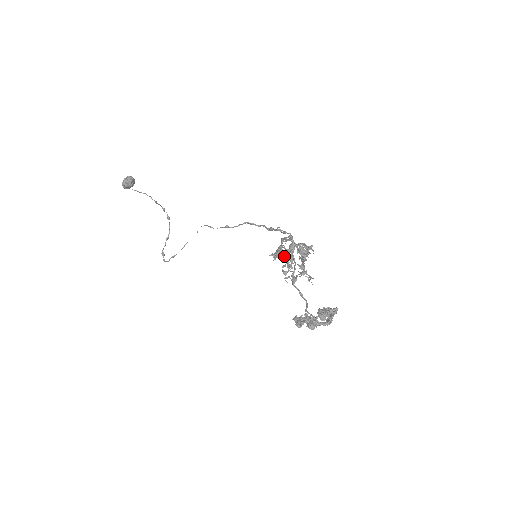
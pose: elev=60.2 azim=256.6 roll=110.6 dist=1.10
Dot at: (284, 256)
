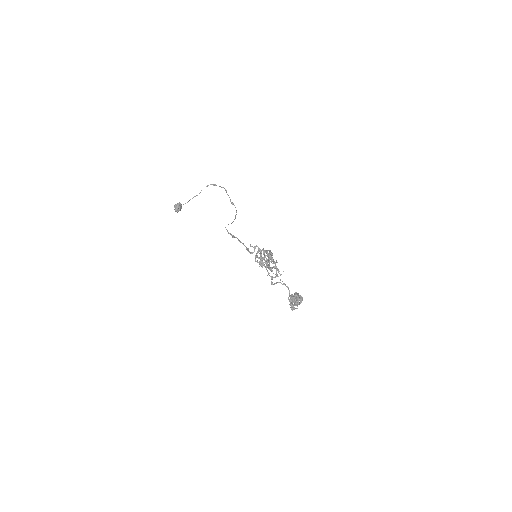
Dot at: occluded
